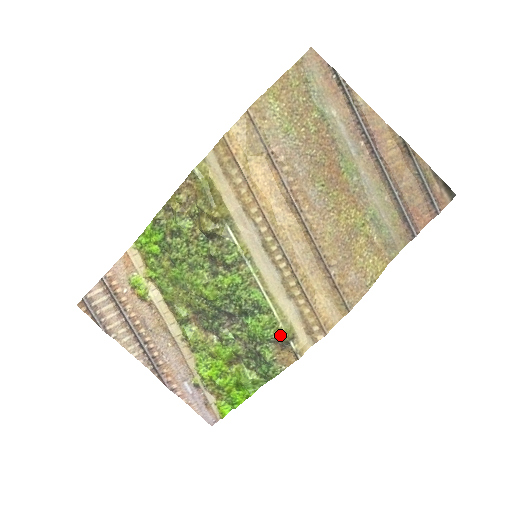
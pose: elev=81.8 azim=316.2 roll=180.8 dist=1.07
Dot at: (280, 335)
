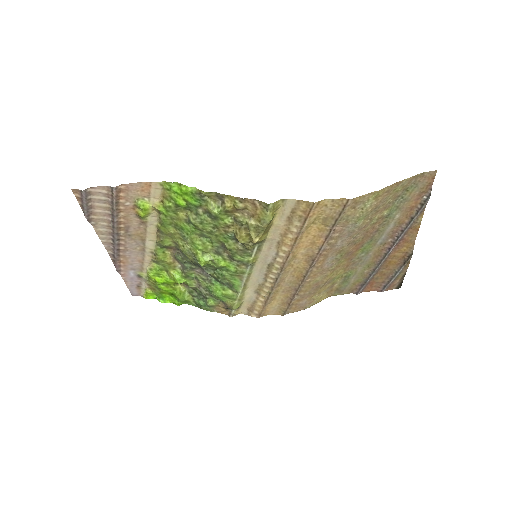
Dot at: (231, 306)
